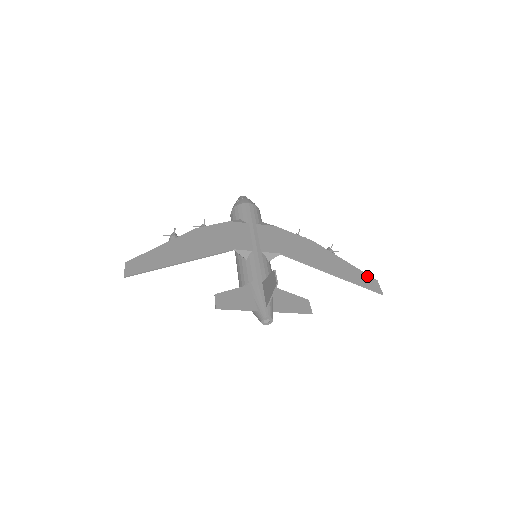
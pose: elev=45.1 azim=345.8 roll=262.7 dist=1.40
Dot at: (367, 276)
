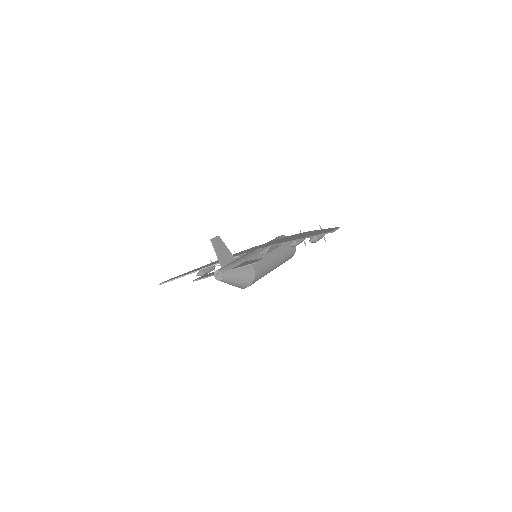
Dot at: (331, 228)
